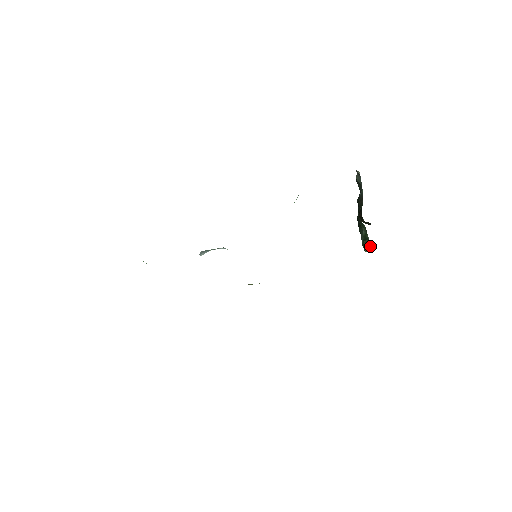
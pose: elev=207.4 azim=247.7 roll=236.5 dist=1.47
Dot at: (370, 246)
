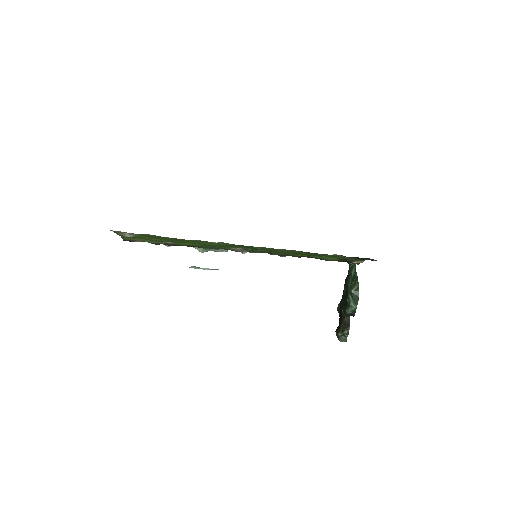
Dot at: (357, 283)
